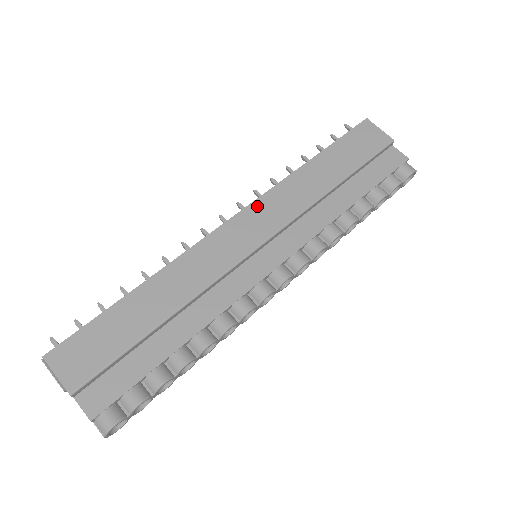
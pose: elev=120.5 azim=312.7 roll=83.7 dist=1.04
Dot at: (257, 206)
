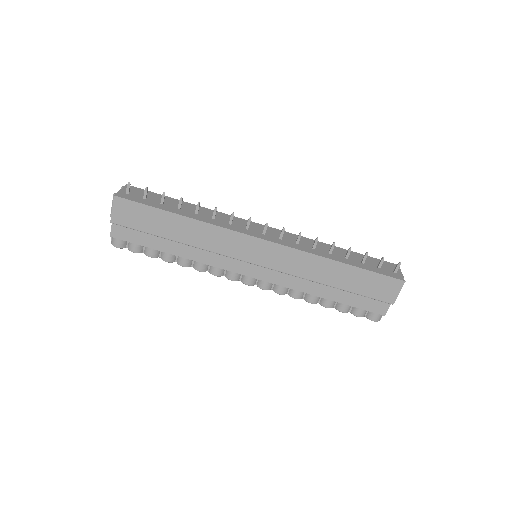
Dot at: (282, 249)
